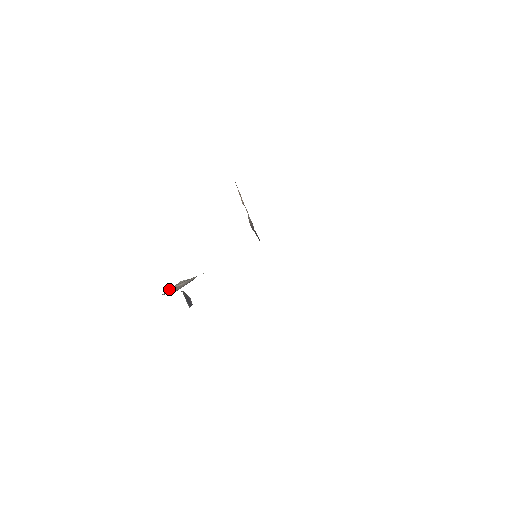
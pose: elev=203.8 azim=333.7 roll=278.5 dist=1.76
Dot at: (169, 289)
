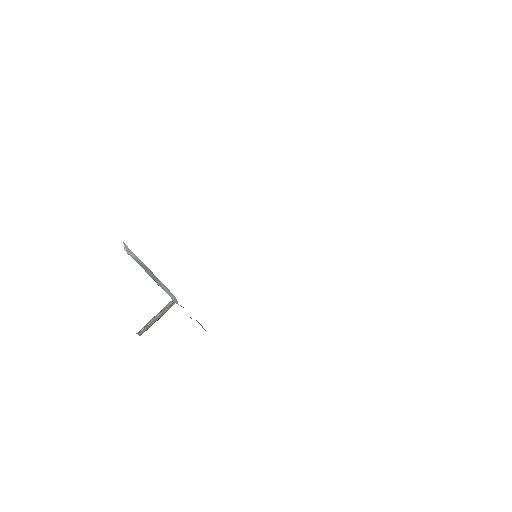
Dot at: (149, 321)
